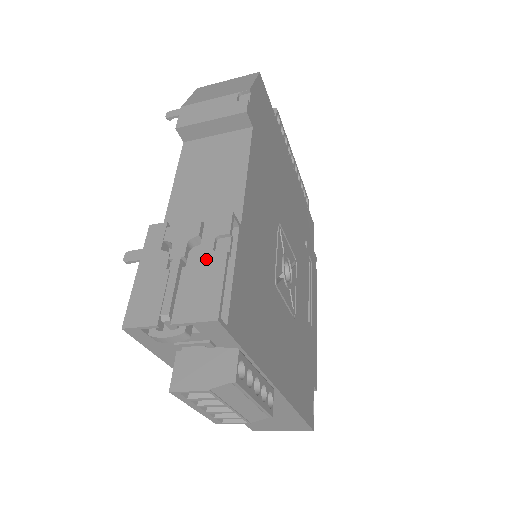
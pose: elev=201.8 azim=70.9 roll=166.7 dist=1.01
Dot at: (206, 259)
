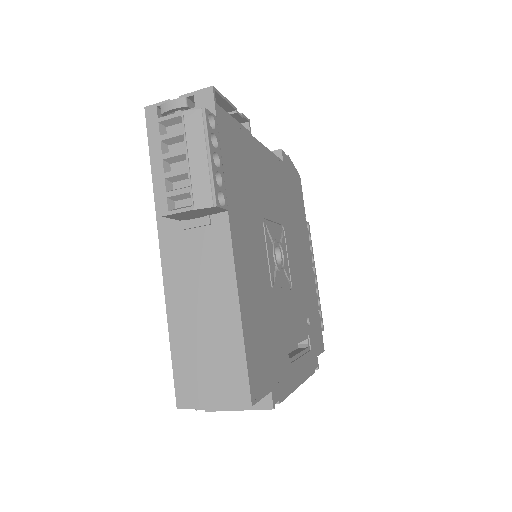
Dot at: occluded
